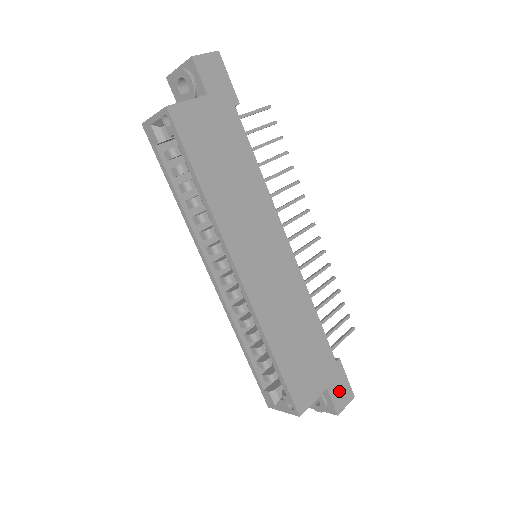
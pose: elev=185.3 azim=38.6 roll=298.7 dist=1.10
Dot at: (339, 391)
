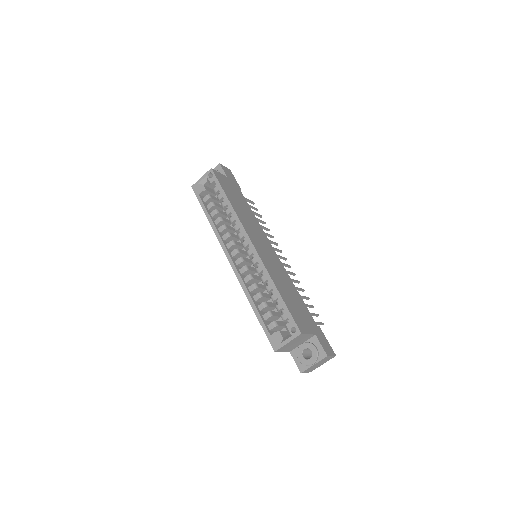
Dot at: (324, 343)
